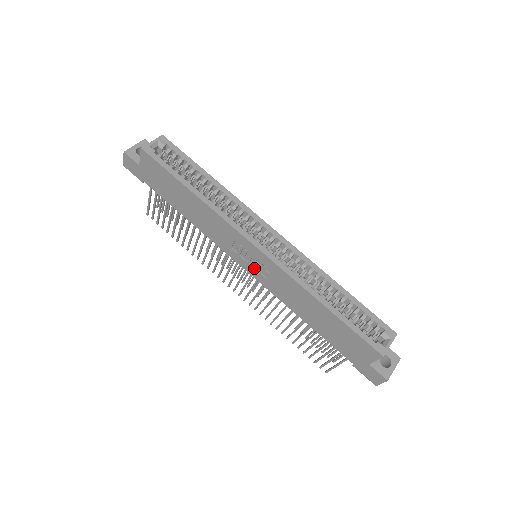
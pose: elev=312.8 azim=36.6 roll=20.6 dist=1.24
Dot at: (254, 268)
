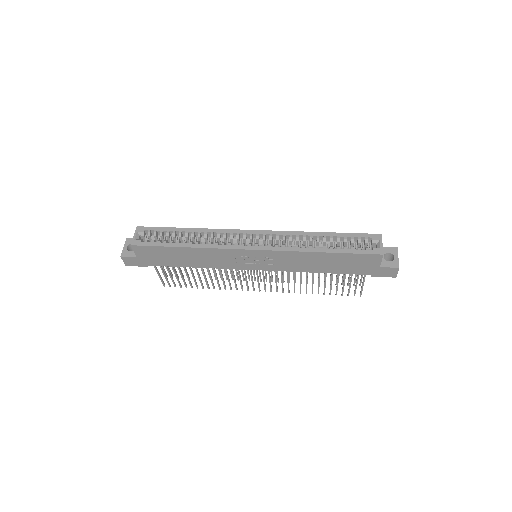
Dot at: (261, 264)
